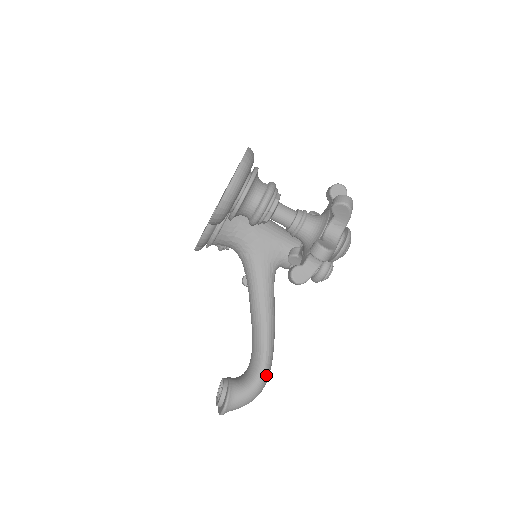
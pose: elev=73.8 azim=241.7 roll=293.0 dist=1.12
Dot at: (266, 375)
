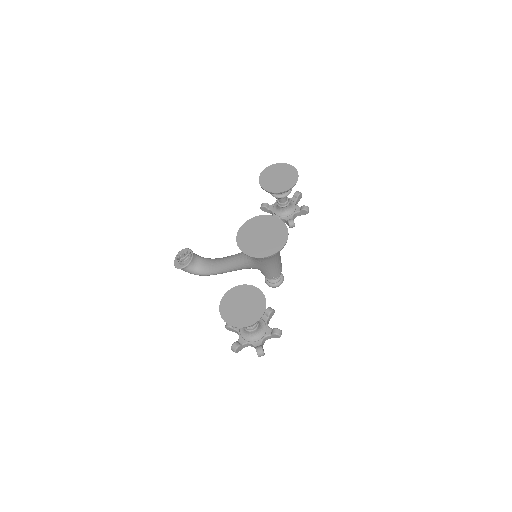
Dot at: (204, 275)
